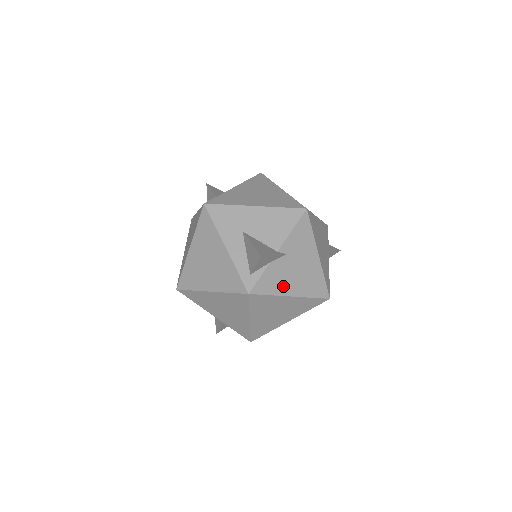
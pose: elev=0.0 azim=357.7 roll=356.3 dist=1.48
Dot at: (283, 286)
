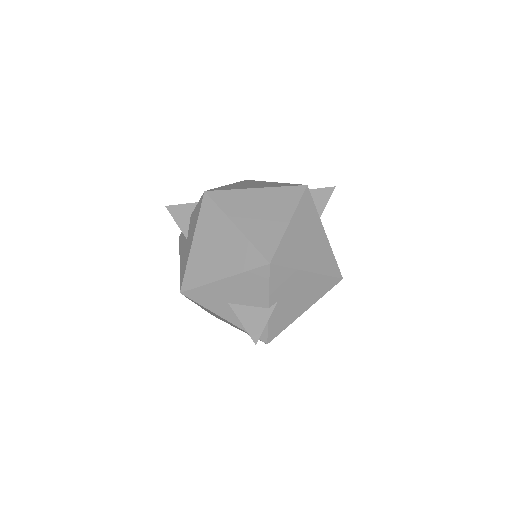
Dot at: (292, 315)
